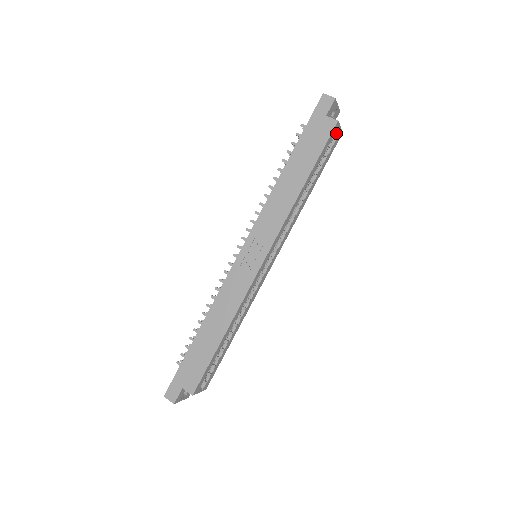
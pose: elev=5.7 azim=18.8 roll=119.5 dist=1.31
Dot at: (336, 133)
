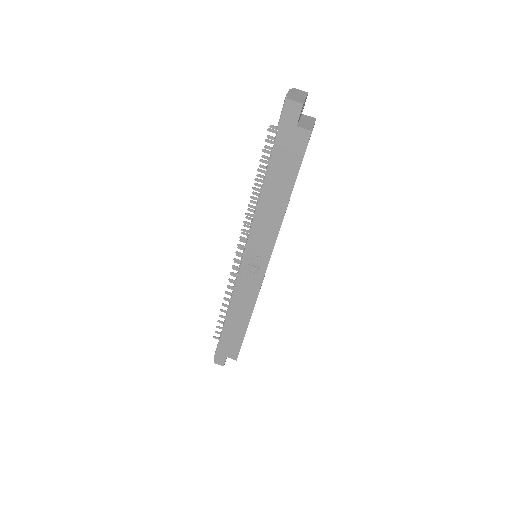
Dot at: occluded
